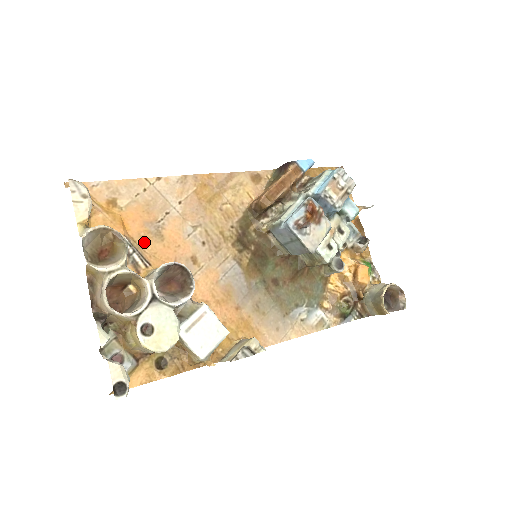
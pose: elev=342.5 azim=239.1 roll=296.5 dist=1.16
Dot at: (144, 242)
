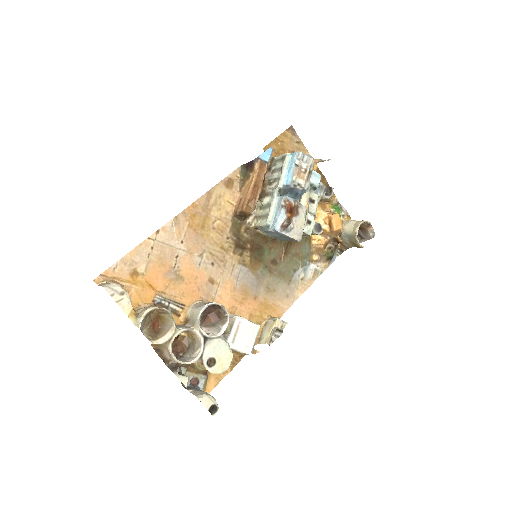
Dot at: (171, 290)
